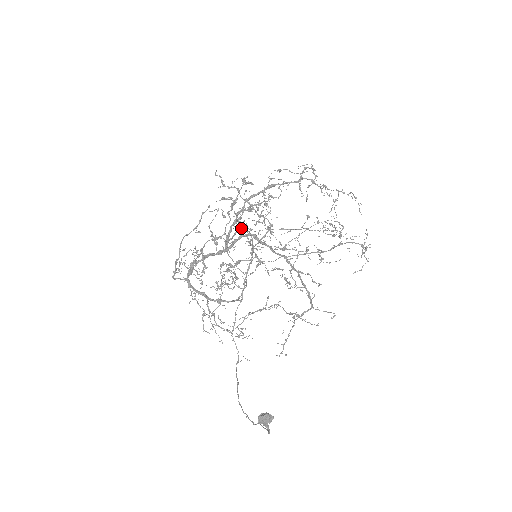
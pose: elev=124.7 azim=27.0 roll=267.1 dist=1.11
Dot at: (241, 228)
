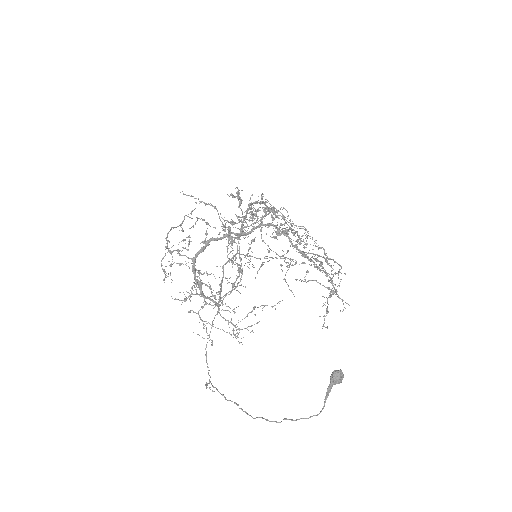
Dot at: (269, 213)
